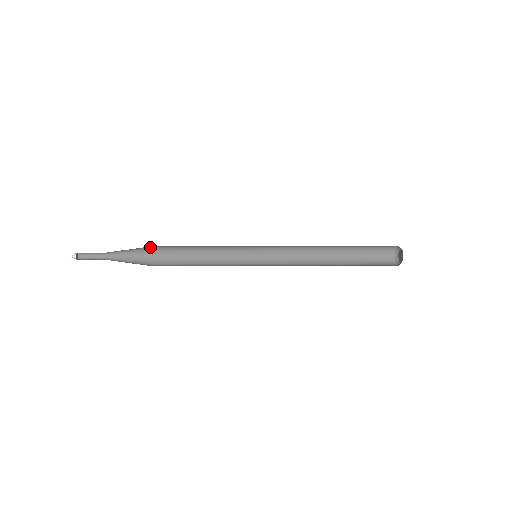
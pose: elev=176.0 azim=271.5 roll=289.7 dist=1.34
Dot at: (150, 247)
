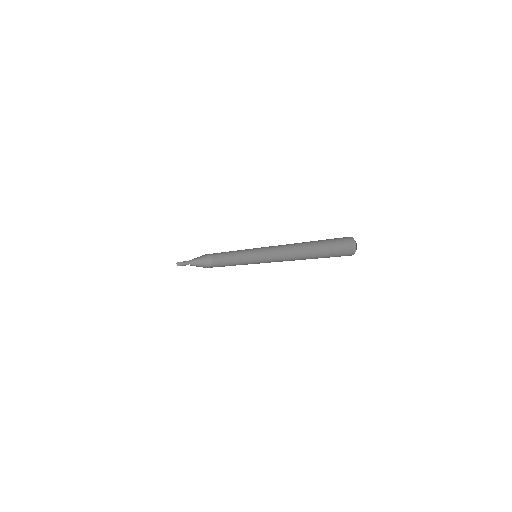
Dot at: (211, 261)
